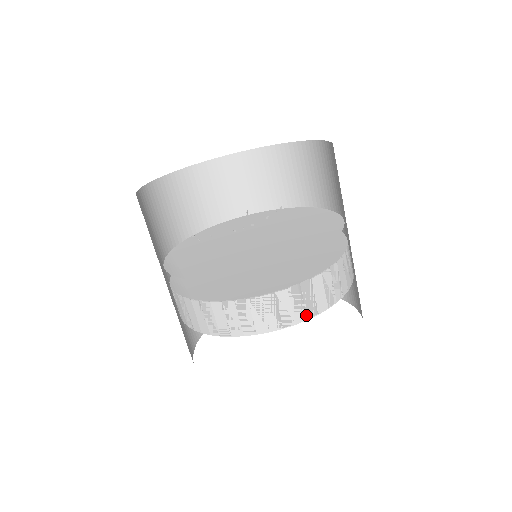
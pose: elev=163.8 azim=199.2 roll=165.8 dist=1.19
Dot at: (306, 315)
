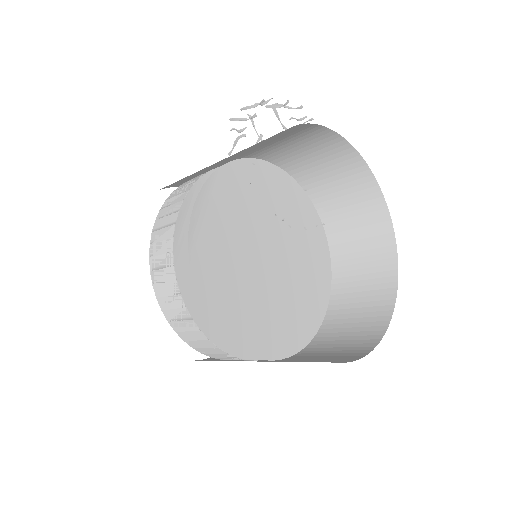
Dot at: (214, 357)
